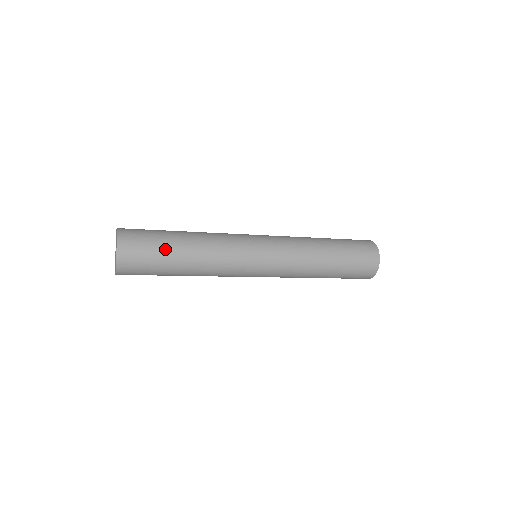
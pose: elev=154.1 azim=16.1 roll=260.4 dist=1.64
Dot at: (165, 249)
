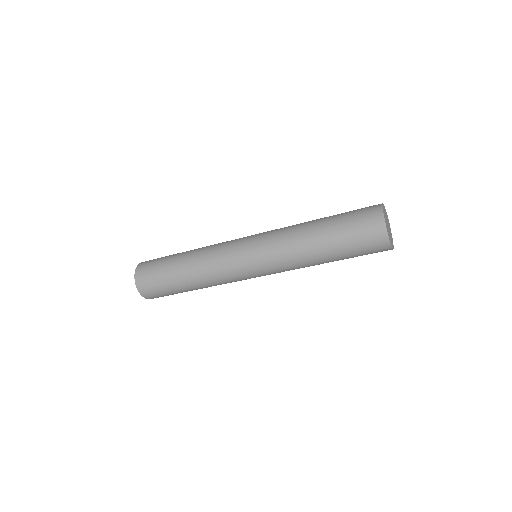
Dot at: (167, 273)
